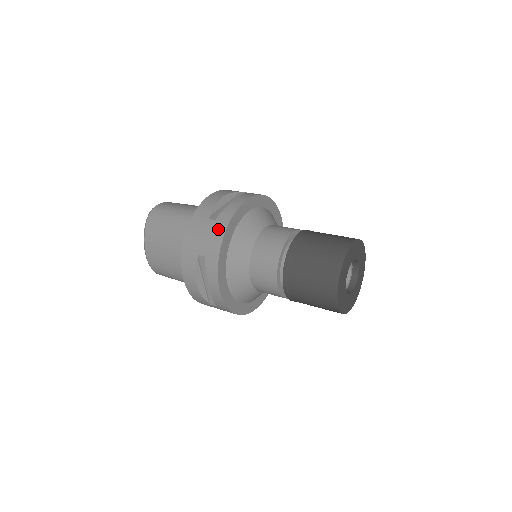
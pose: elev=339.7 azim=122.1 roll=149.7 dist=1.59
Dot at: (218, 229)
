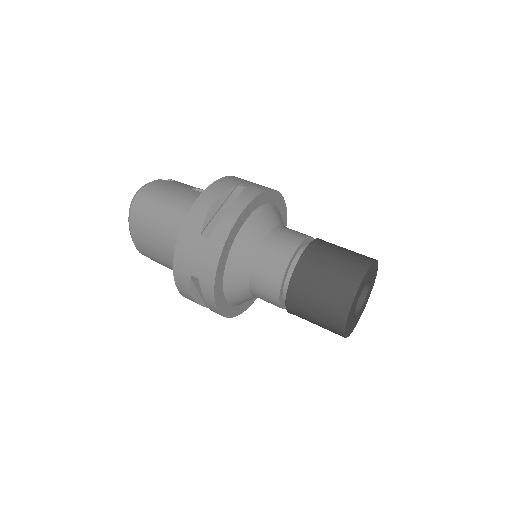
Dot at: (212, 252)
